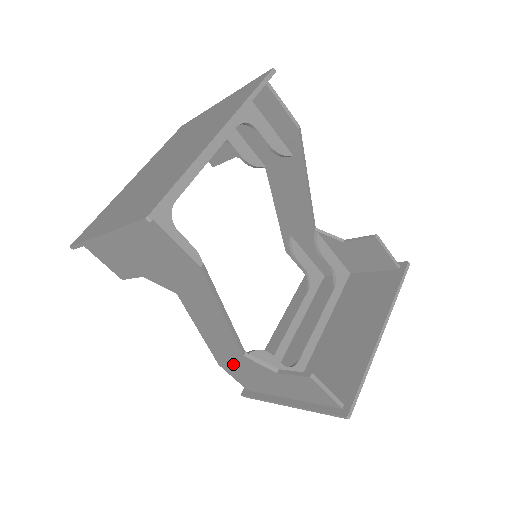
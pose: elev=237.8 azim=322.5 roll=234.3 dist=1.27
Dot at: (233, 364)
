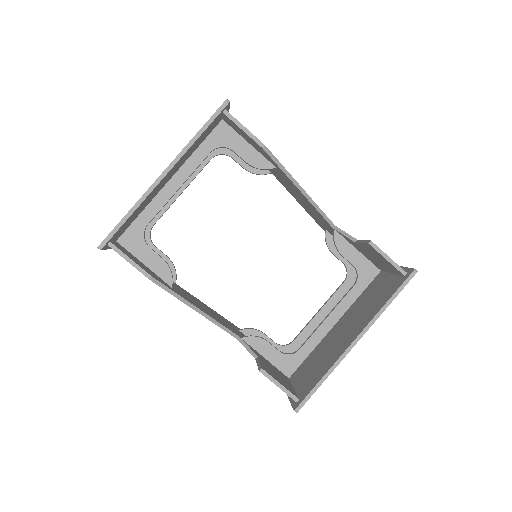
Dot at: occluded
